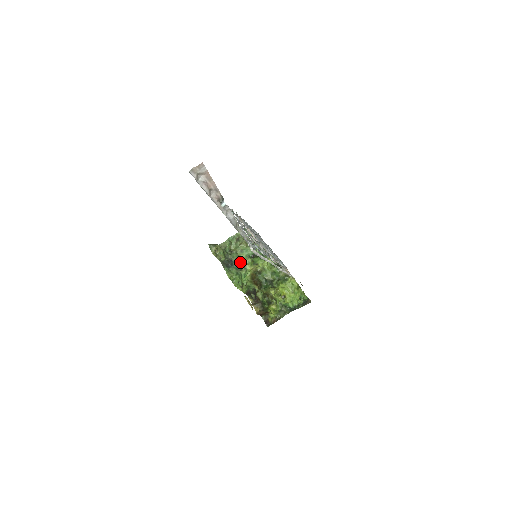
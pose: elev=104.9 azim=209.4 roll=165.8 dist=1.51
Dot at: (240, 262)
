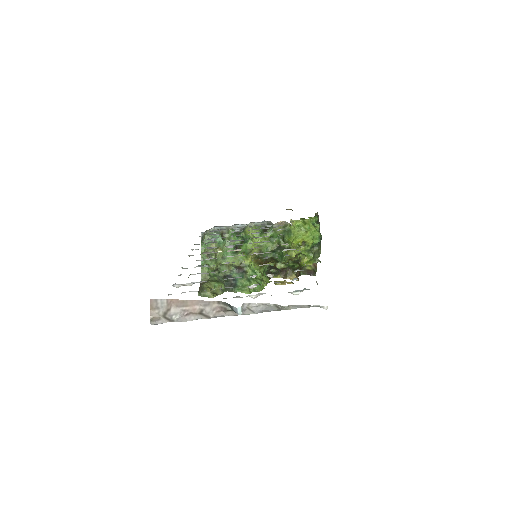
Dot at: (235, 268)
